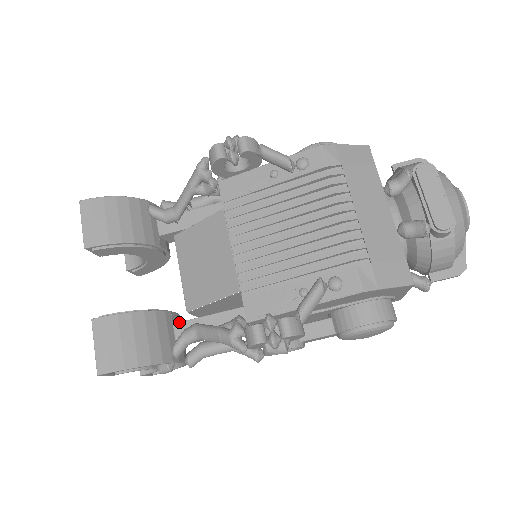
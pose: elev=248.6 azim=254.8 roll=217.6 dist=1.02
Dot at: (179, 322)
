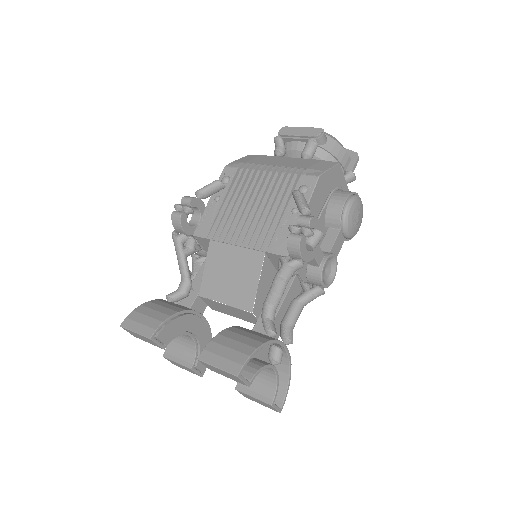
Dot at: (254, 325)
